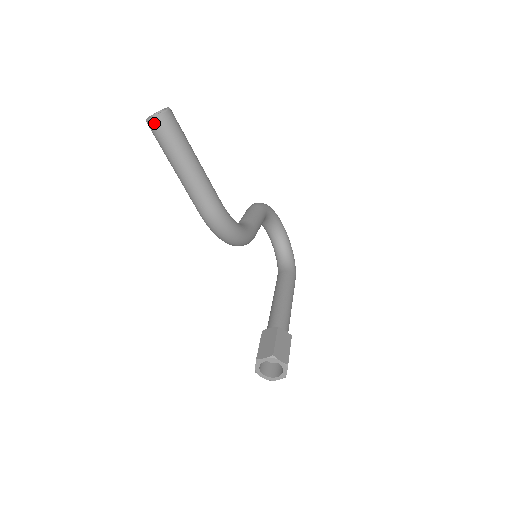
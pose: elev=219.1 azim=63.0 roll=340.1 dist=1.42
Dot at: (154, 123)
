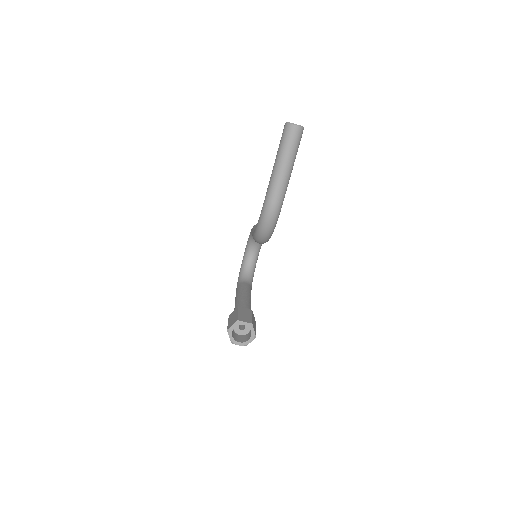
Dot at: (294, 128)
